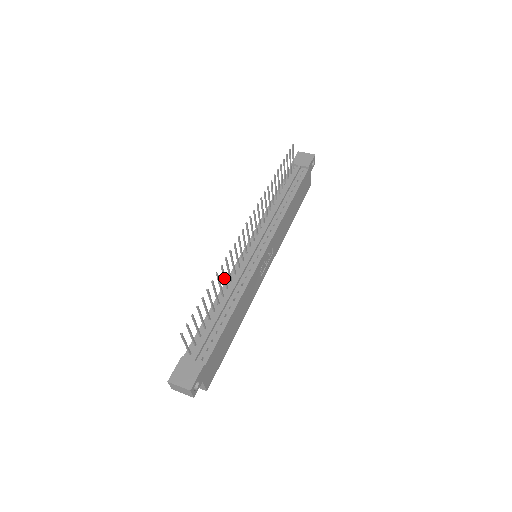
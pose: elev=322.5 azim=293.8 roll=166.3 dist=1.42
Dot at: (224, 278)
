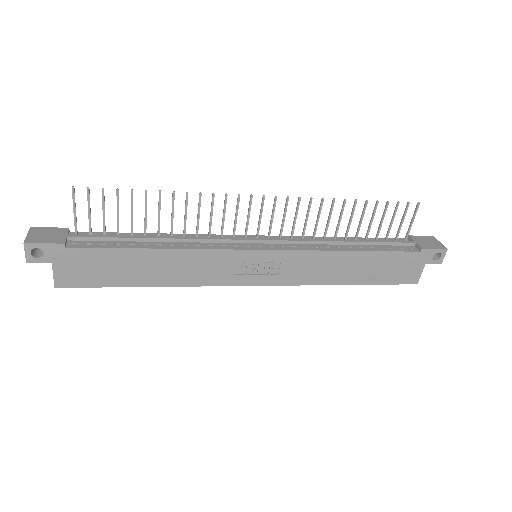
Dot at: (185, 216)
